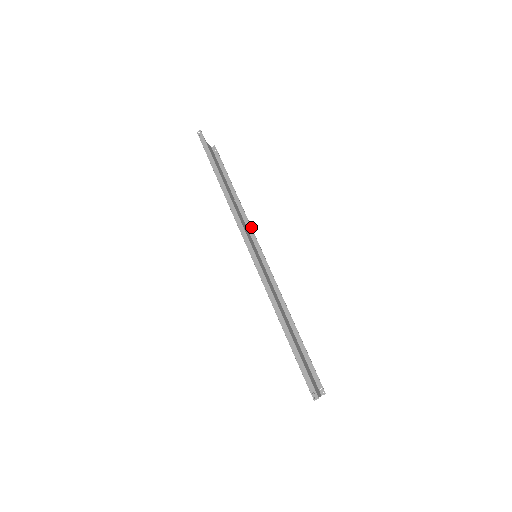
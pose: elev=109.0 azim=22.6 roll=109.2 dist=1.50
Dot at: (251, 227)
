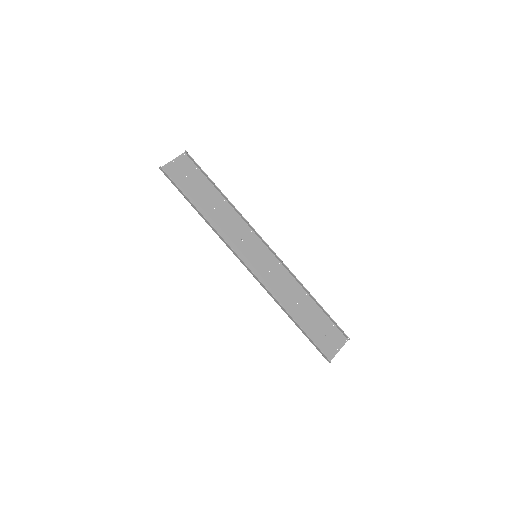
Dot at: (247, 222)
